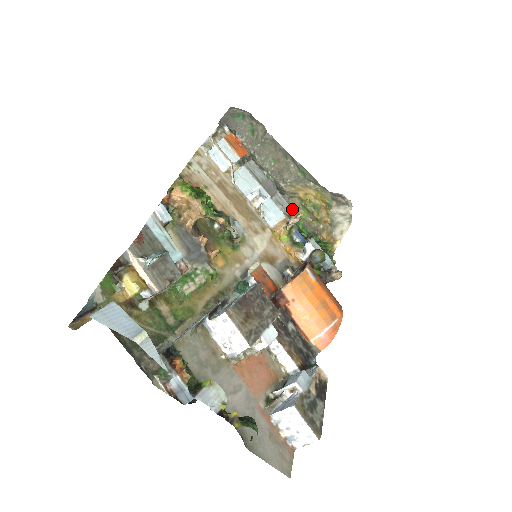
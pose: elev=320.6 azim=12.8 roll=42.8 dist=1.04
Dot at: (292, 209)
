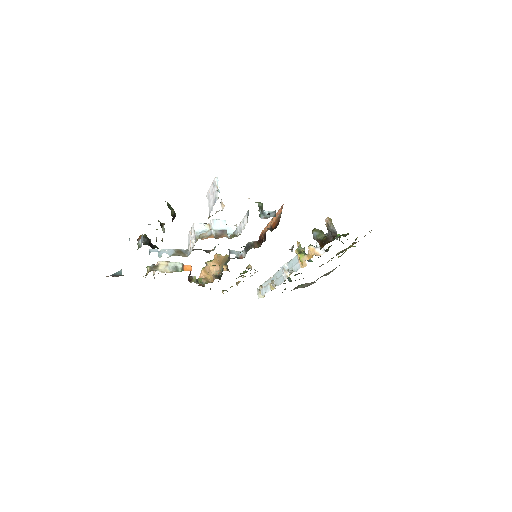
Dot at: occluded
